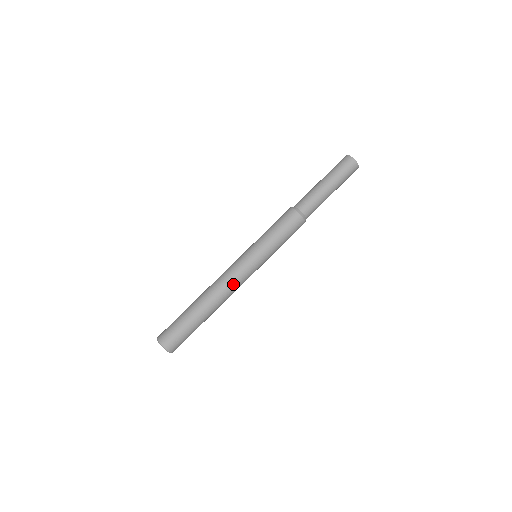
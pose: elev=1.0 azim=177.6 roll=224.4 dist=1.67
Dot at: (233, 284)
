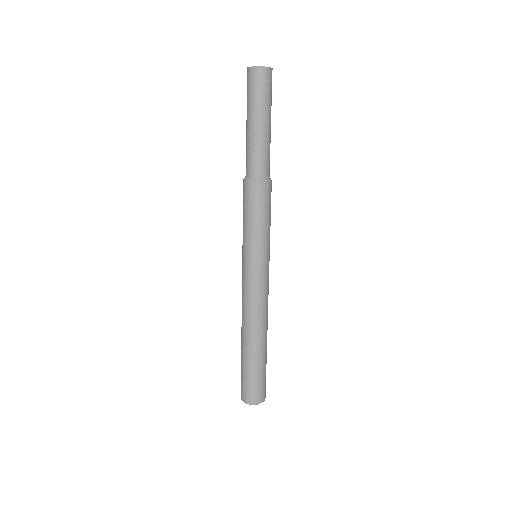
Dot at: (266, 301)
